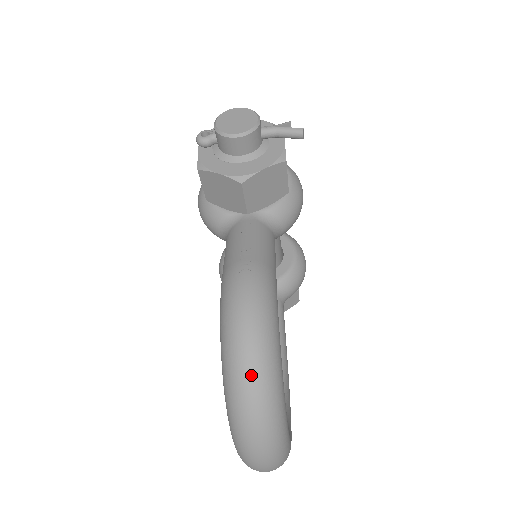
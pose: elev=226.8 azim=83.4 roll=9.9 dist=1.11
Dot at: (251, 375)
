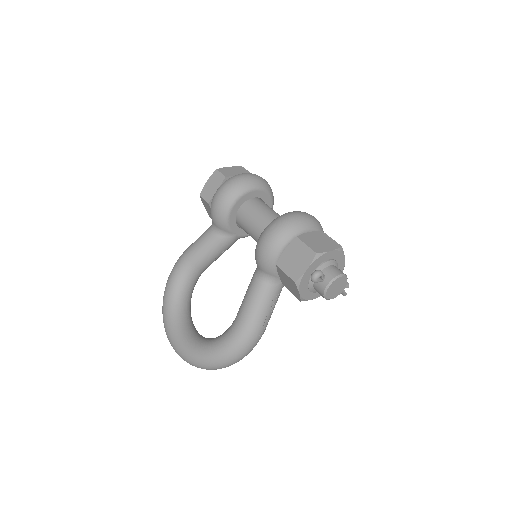
Dot at: occluded
